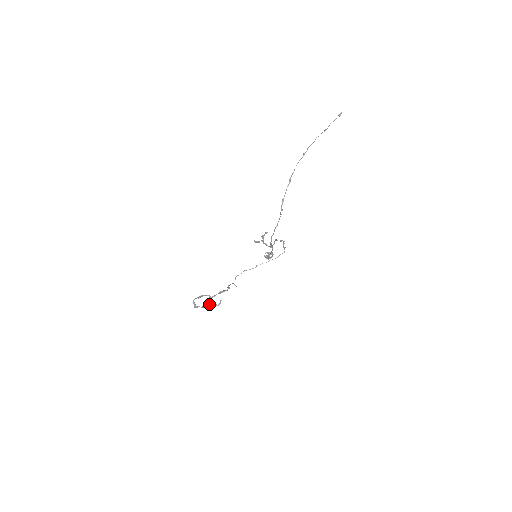
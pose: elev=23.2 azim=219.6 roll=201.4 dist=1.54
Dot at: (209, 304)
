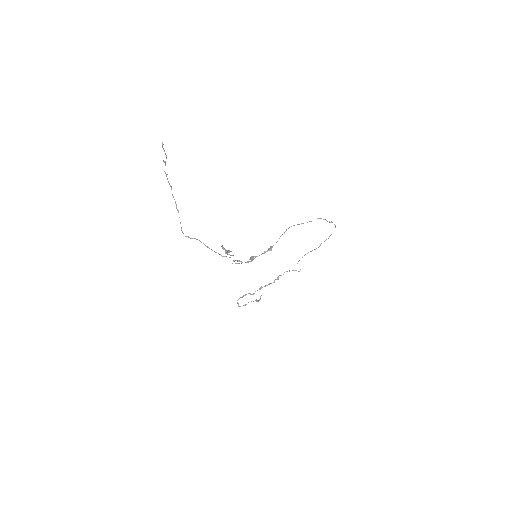
Dot at: (251, 301)
